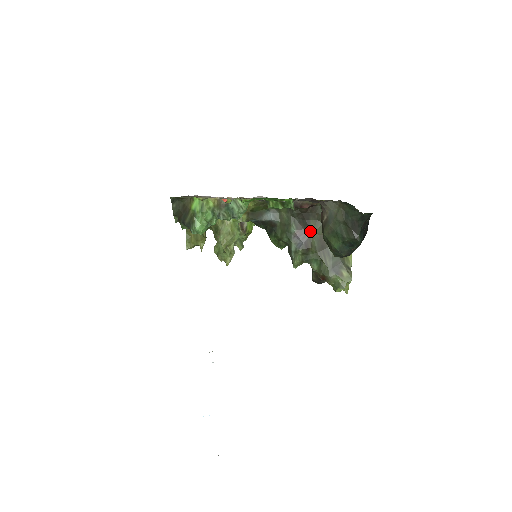
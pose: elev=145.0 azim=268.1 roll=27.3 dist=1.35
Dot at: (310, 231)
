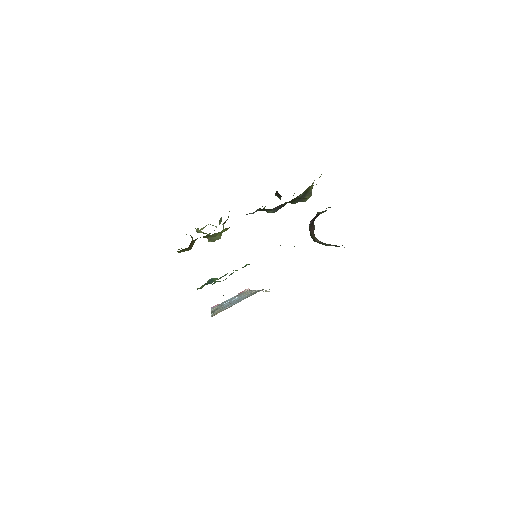
Dot at: occluded
